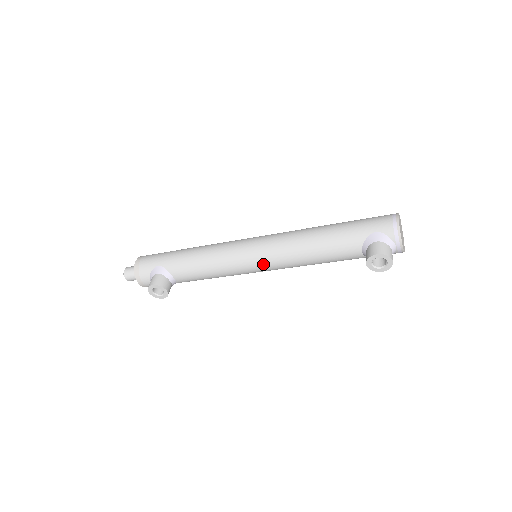
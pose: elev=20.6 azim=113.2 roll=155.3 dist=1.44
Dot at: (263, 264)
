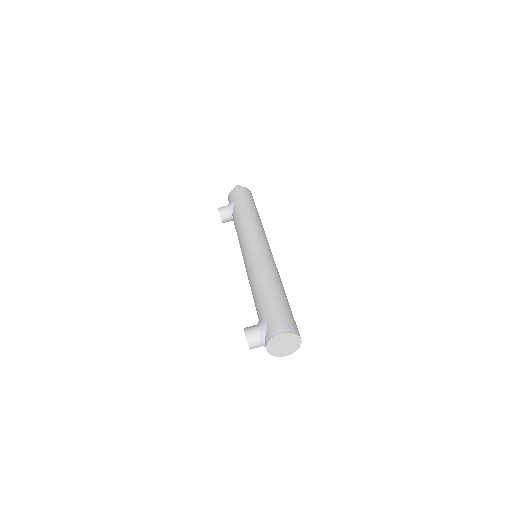
Dot at: occluded
